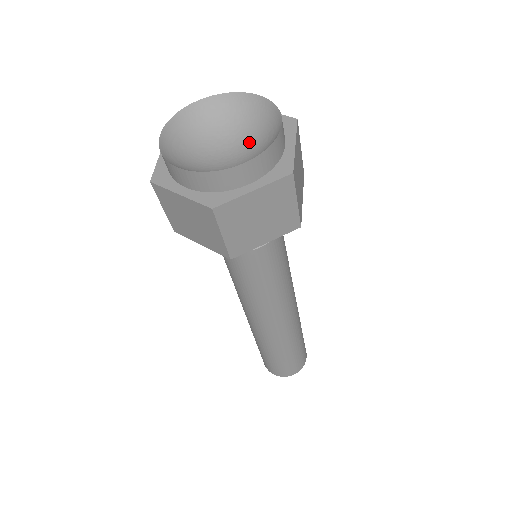
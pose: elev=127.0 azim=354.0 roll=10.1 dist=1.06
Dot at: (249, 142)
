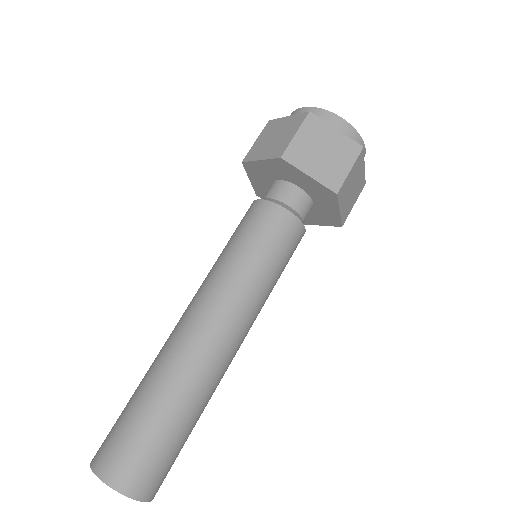
Dot at: occluded
